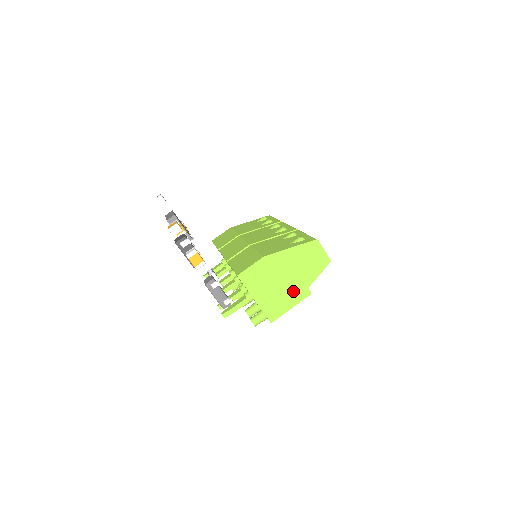
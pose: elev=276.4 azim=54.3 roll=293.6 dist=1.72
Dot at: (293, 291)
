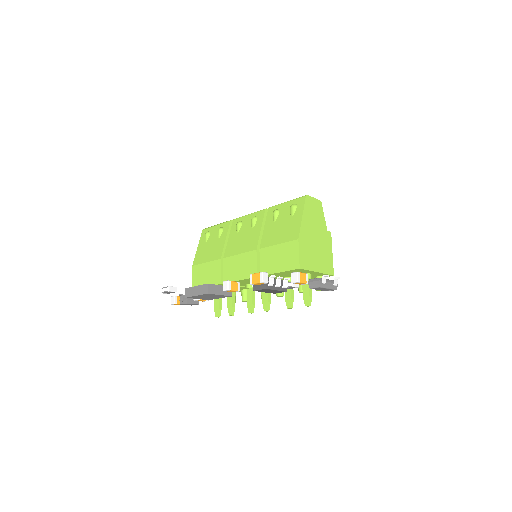
Dot at: (324, 242)
